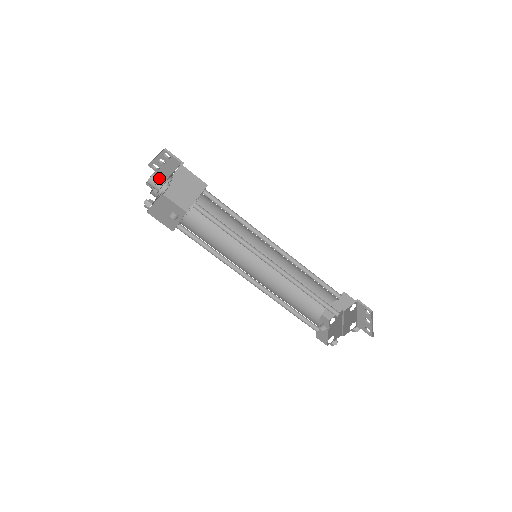
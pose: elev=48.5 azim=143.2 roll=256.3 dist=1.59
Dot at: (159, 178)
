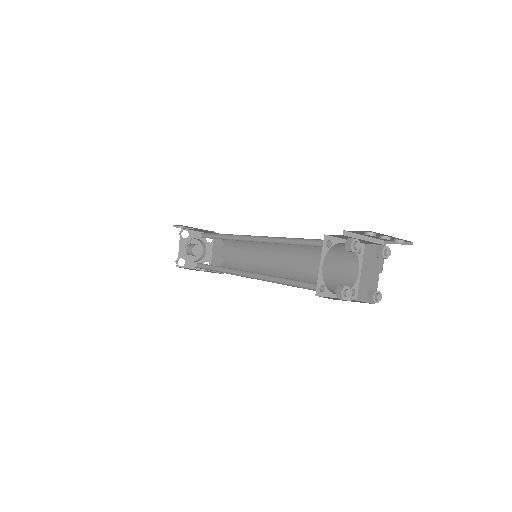
Dot at: occluded
